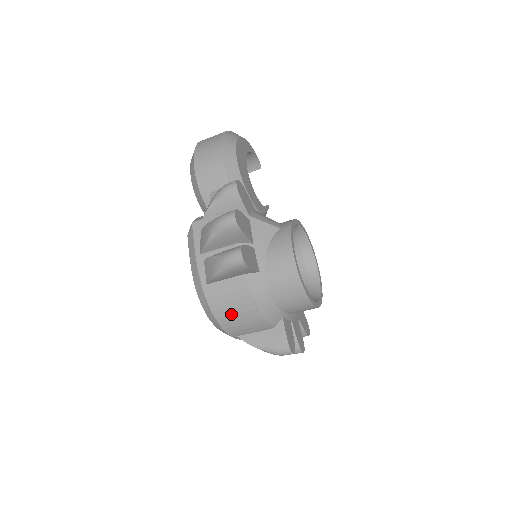
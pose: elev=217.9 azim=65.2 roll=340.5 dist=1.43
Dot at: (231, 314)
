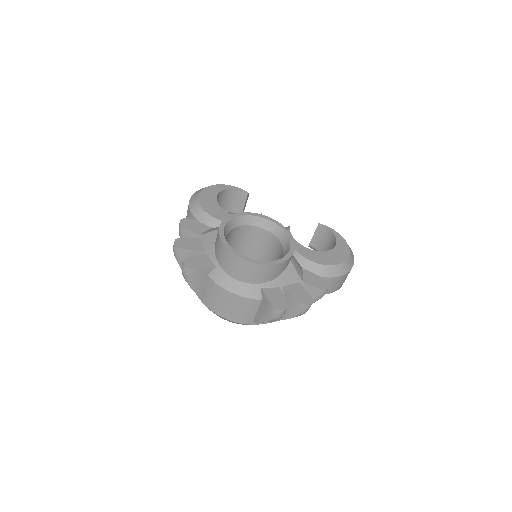
Dot at: (225, 308)
